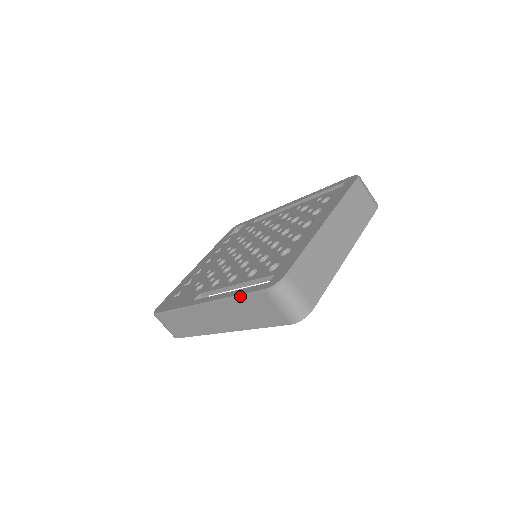
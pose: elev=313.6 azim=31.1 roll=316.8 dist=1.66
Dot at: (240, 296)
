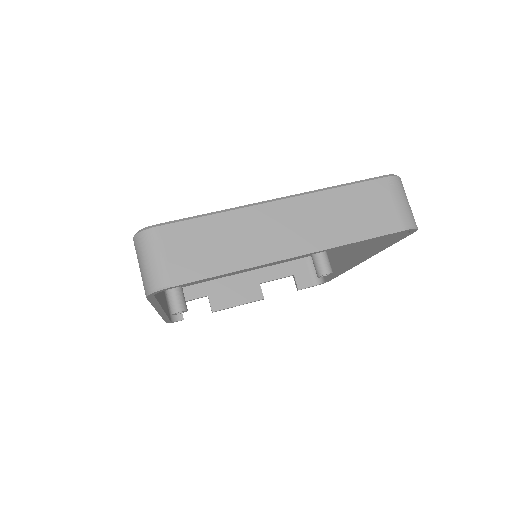
Dot at: occluded
